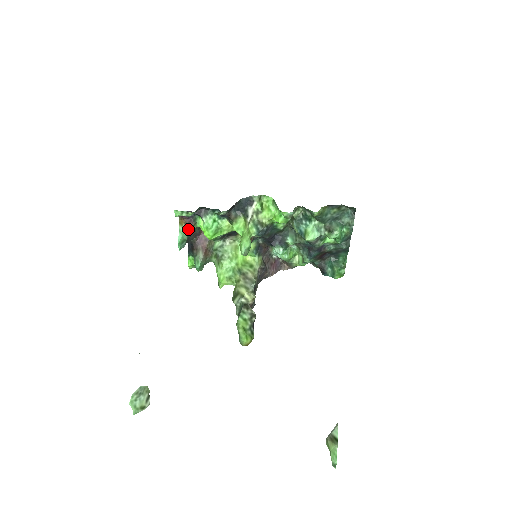
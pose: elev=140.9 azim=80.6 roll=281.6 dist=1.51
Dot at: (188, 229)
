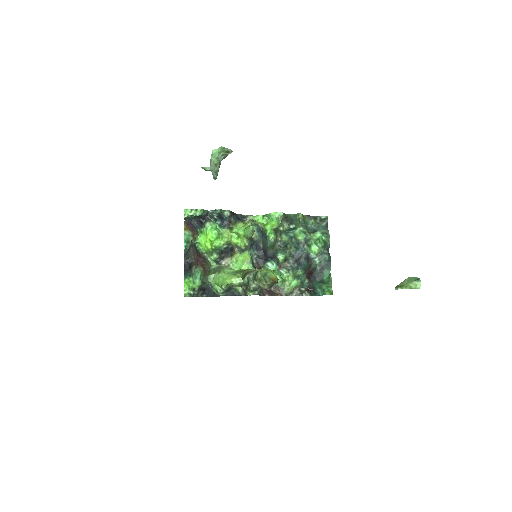
Dot at: (192, 235)
